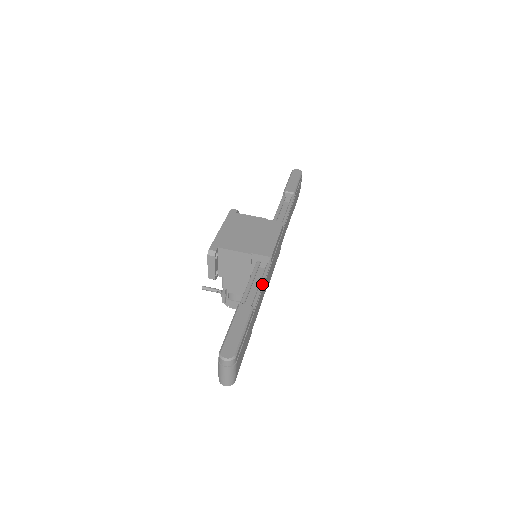
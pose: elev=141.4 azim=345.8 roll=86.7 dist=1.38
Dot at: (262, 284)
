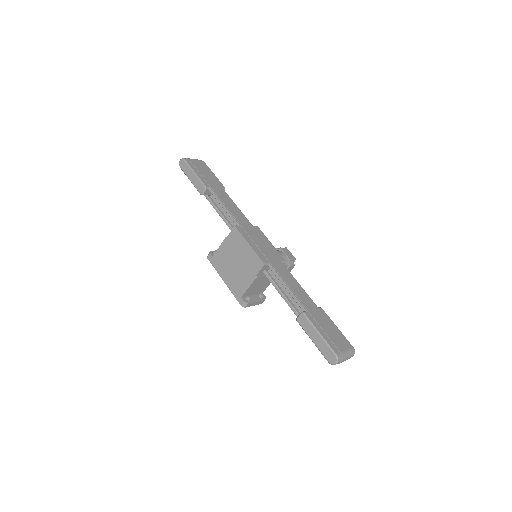
Dot at: (285, 286)
